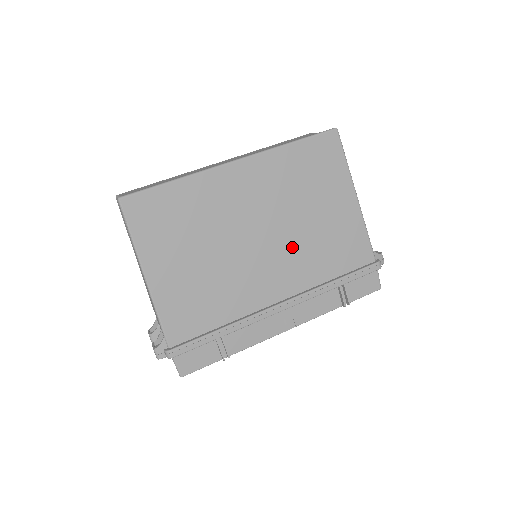
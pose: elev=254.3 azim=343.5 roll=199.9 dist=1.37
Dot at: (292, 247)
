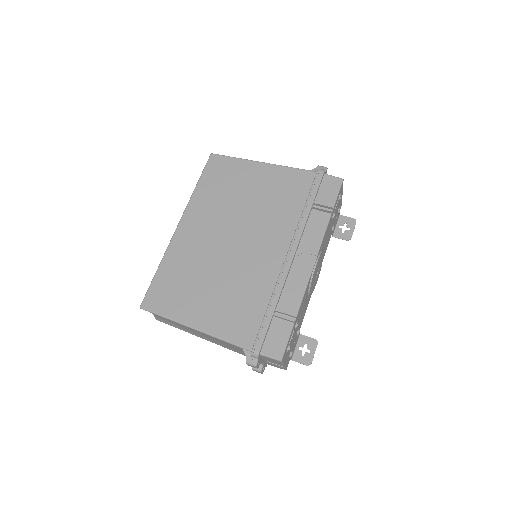
Dot at: (257, 223)
